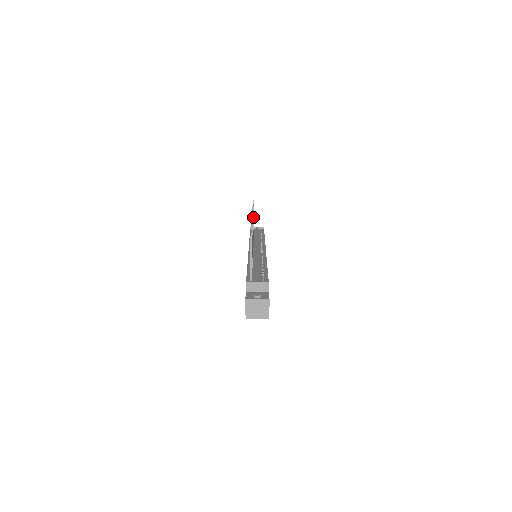
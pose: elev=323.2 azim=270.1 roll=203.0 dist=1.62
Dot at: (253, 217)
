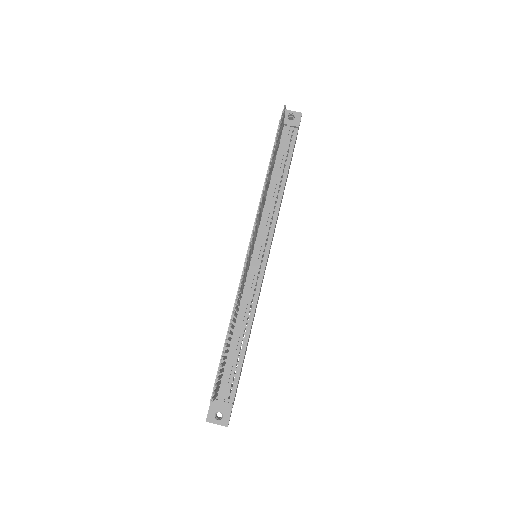
Dot at: (267, 185)
